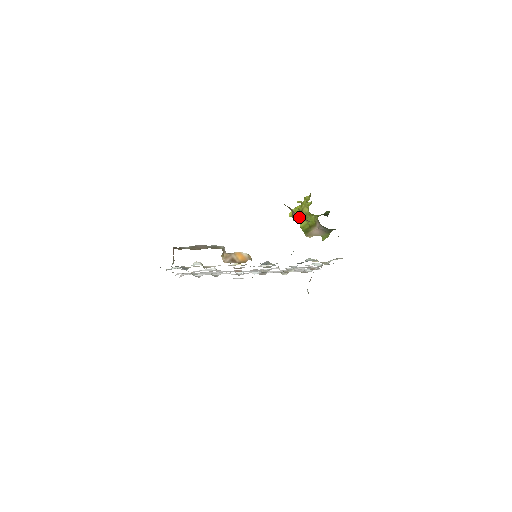
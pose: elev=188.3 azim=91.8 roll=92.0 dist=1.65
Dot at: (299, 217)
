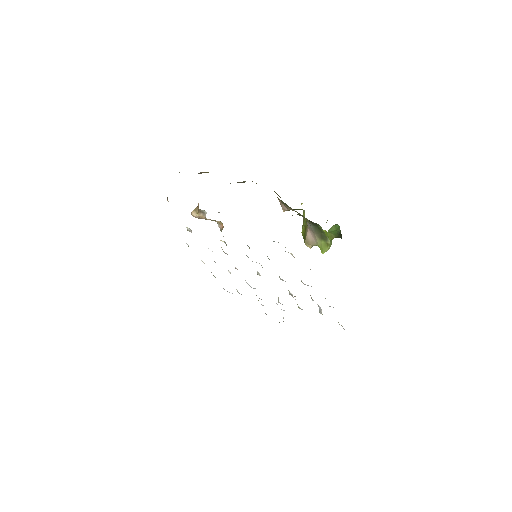
Dot at: (281, 201)
